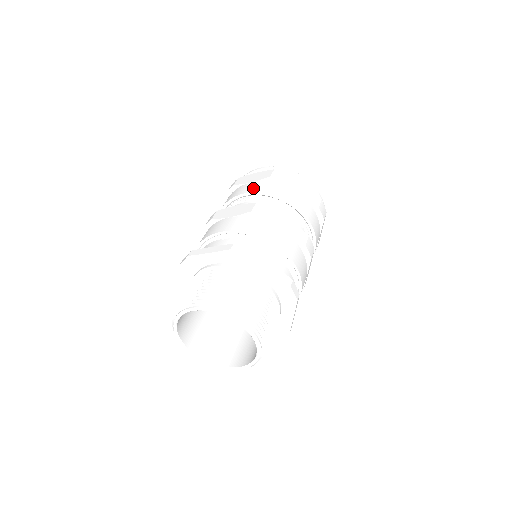
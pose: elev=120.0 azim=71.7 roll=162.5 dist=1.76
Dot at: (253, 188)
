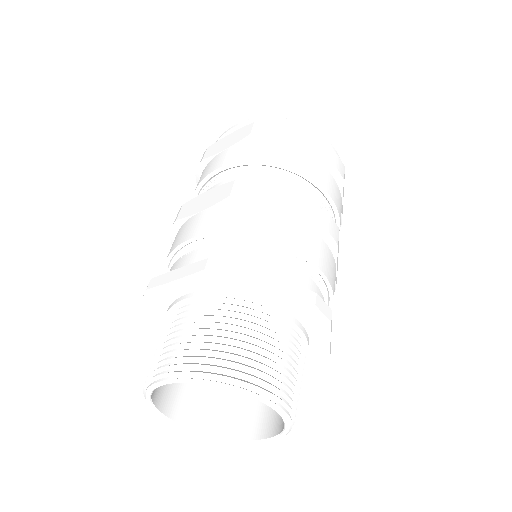
Dot at: (228, 158)
